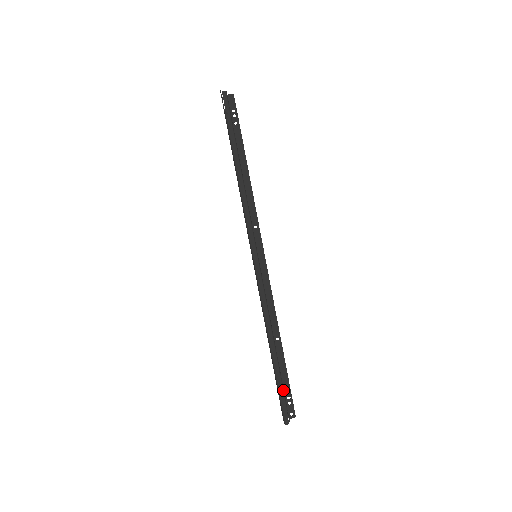
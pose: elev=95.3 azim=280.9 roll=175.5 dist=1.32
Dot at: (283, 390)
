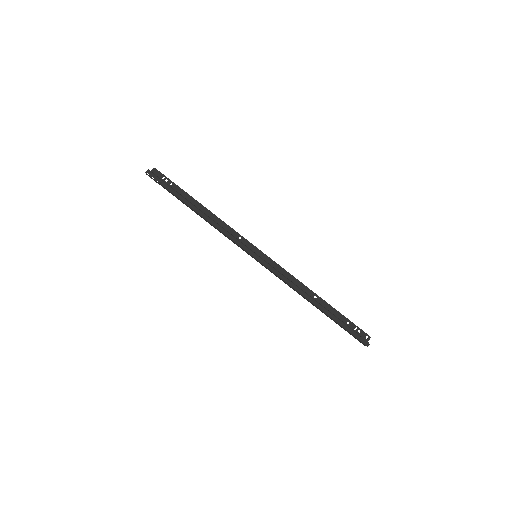
Dot at: (347, 326)
